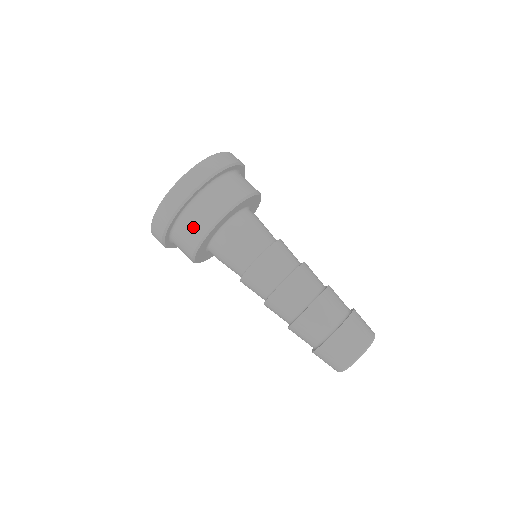
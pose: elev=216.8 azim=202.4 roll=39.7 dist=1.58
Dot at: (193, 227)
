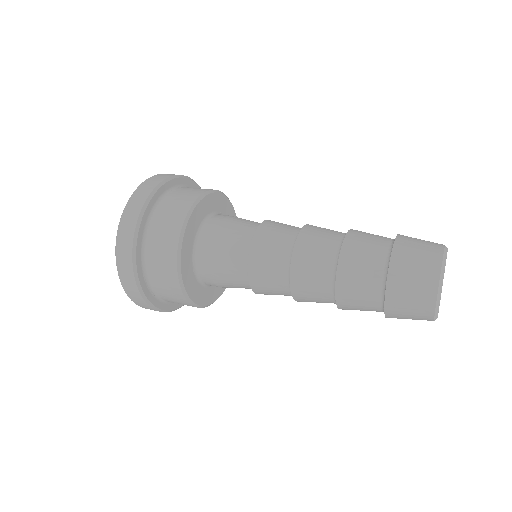
Dot at: occluded
